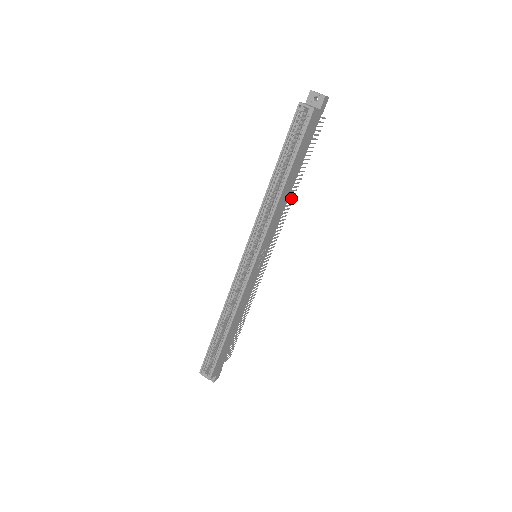
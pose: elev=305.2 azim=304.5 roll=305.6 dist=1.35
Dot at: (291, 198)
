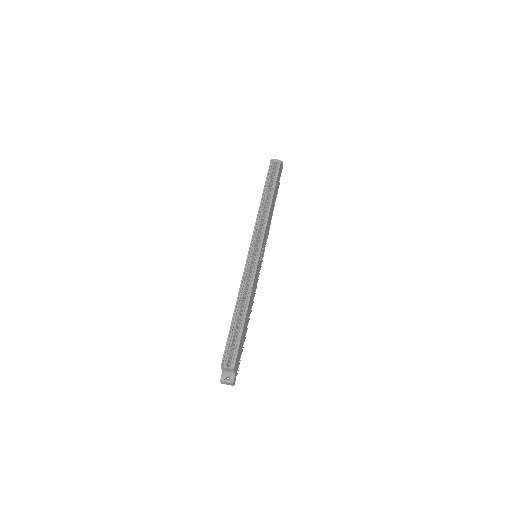
Dot at: (269, 226)
